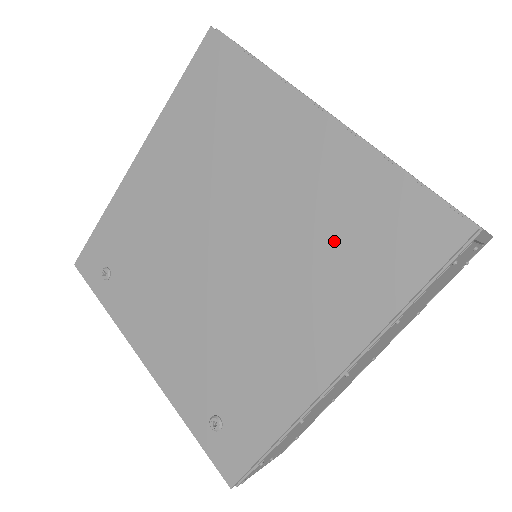
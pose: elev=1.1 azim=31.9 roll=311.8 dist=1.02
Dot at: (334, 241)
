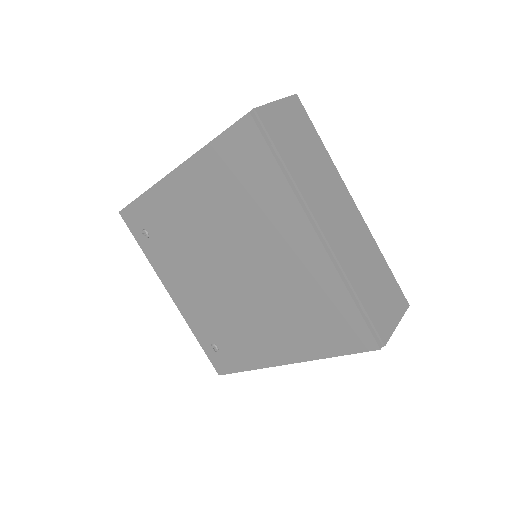
Dot at: (303, 309)
